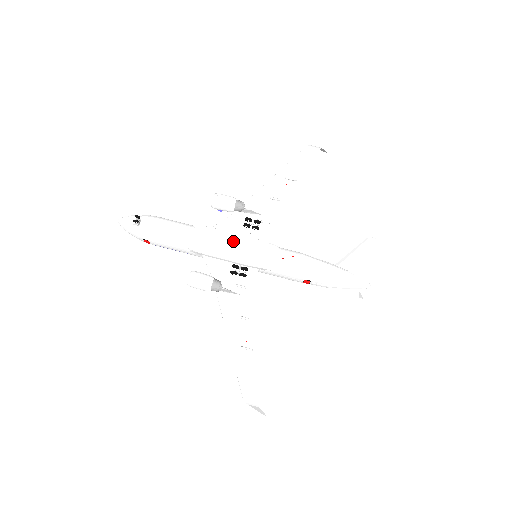
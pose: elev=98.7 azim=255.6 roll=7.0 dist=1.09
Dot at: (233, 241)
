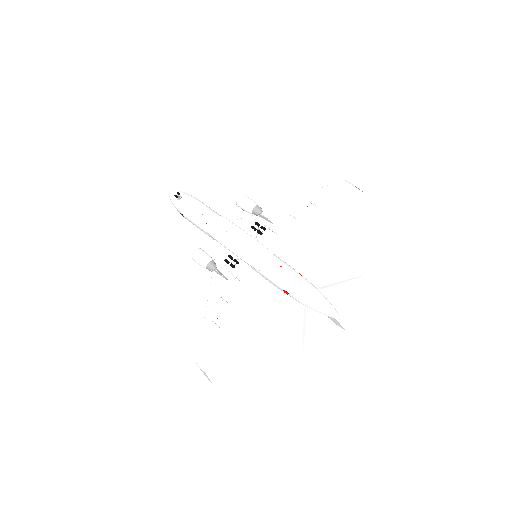
Dot at: (240, 237)
